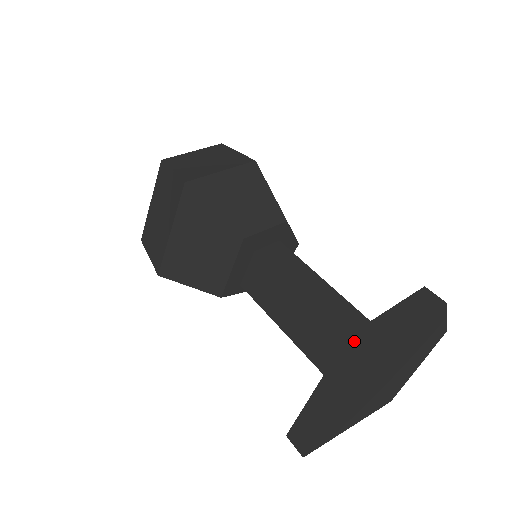
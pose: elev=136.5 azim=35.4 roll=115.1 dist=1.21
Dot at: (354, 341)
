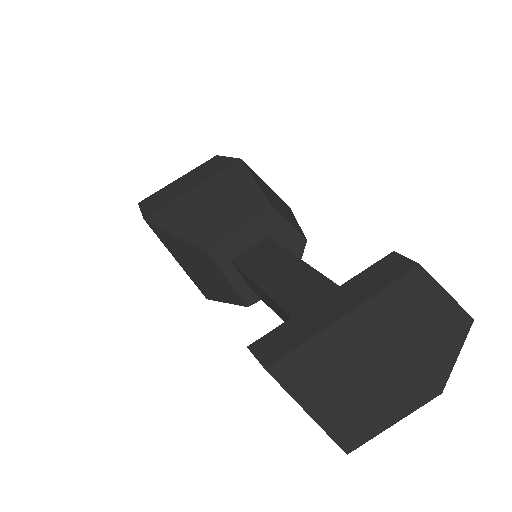
Dot at: occluded
